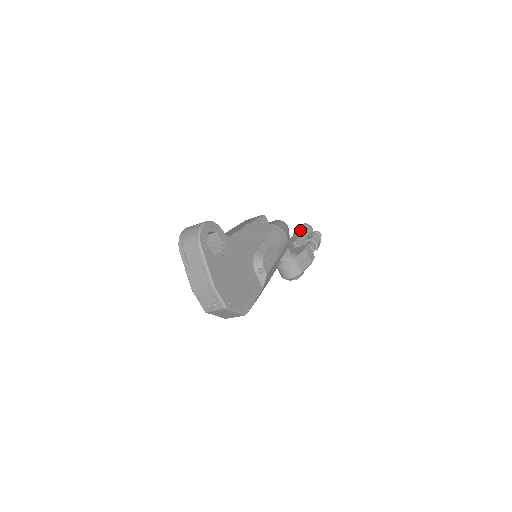
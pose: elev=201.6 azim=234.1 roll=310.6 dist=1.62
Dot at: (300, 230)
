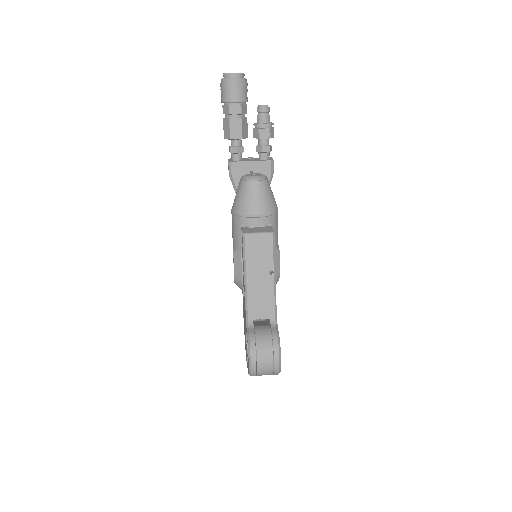
Dot at: (239, 103)
